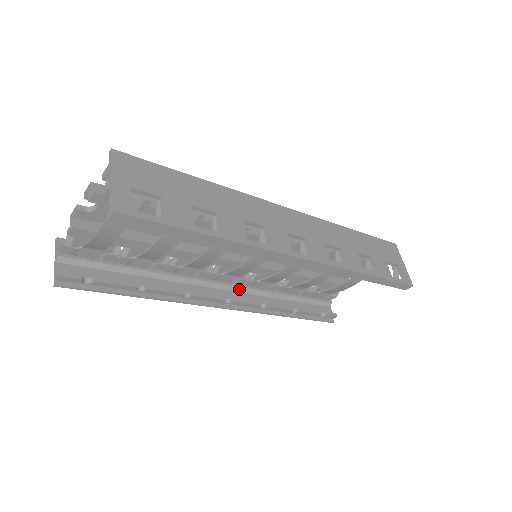
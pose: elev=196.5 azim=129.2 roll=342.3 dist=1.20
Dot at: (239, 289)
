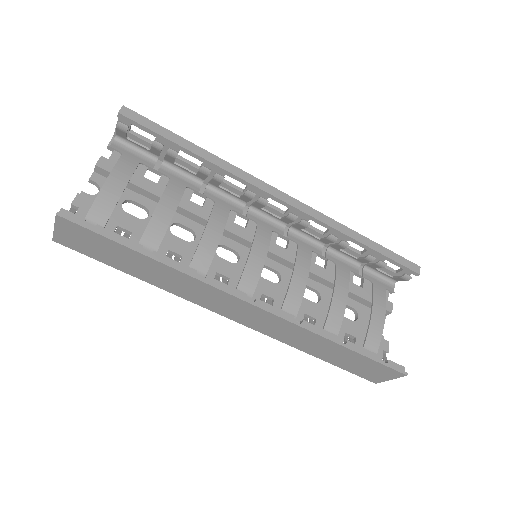
Dot at: occluded
